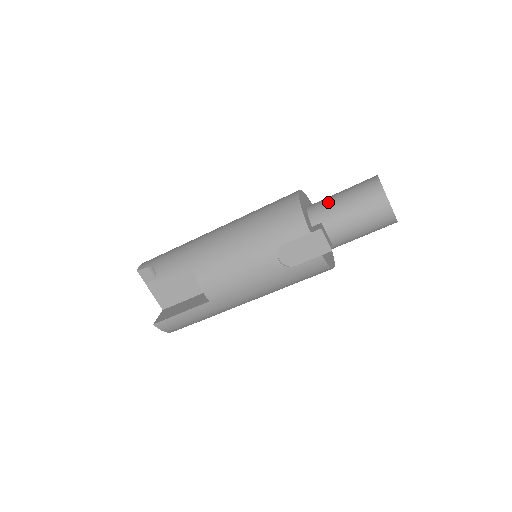
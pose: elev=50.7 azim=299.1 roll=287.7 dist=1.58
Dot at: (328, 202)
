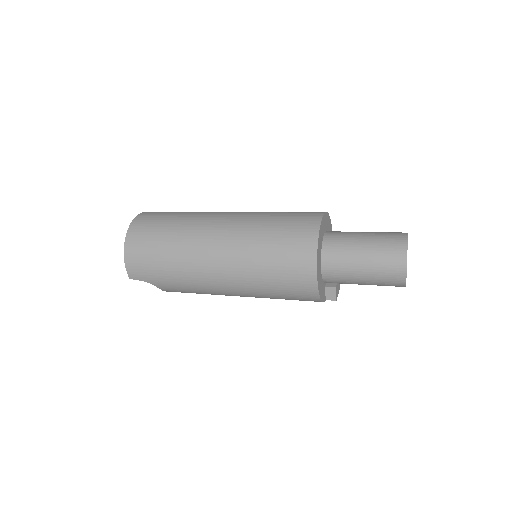
Dot at: (346, 279)
